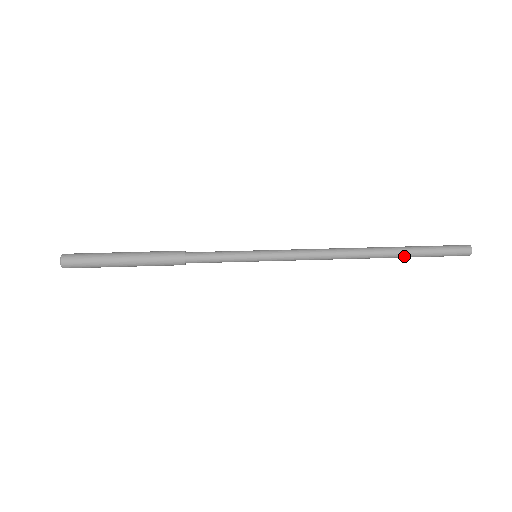
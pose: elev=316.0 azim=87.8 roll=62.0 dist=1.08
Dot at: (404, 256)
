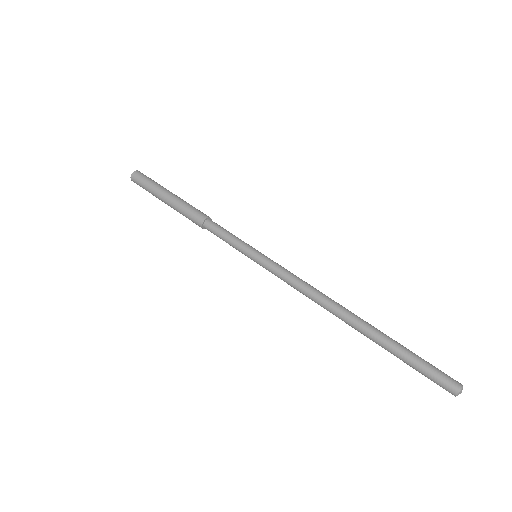
Dot at: (382, 346)
